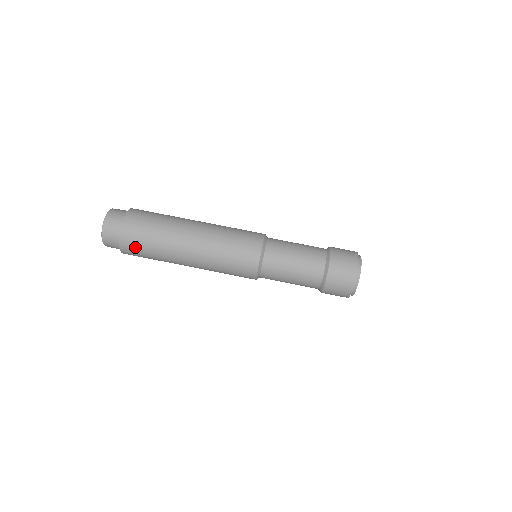
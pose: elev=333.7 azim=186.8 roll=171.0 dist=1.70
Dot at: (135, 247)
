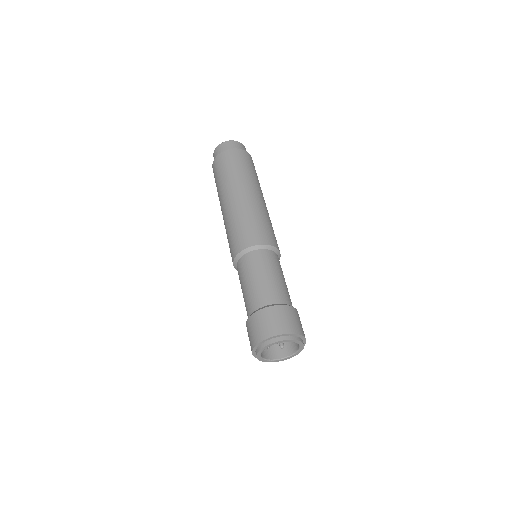
Dot at: (215, 174)
